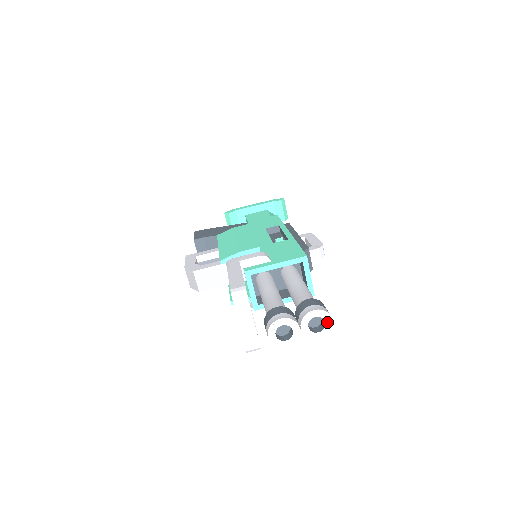
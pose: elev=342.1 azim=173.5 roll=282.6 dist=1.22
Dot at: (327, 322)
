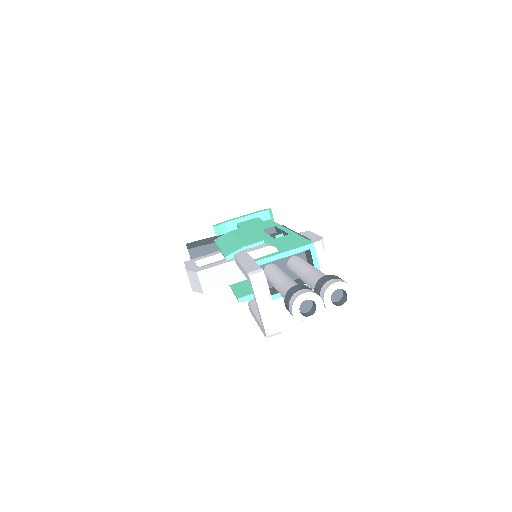
Dot at: (349, 294)
